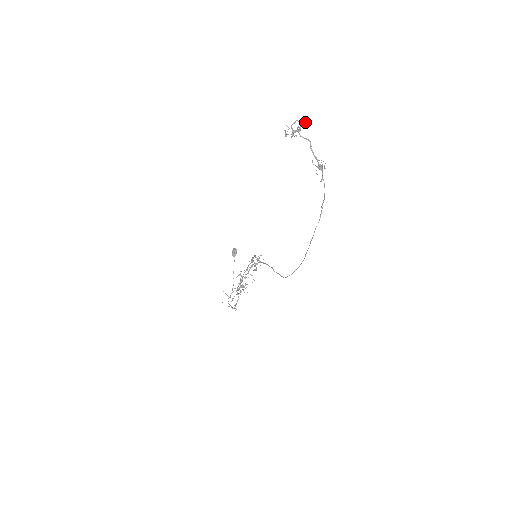
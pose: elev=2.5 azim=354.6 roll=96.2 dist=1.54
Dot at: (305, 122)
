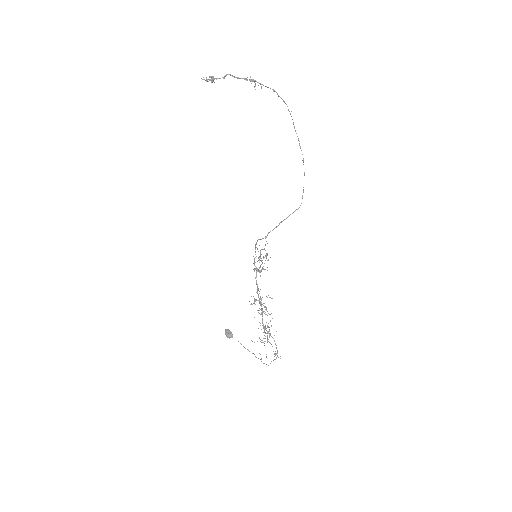
Dot at: (213, 76)
